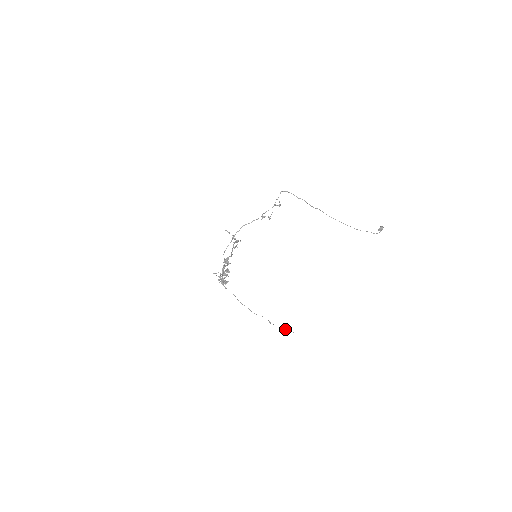
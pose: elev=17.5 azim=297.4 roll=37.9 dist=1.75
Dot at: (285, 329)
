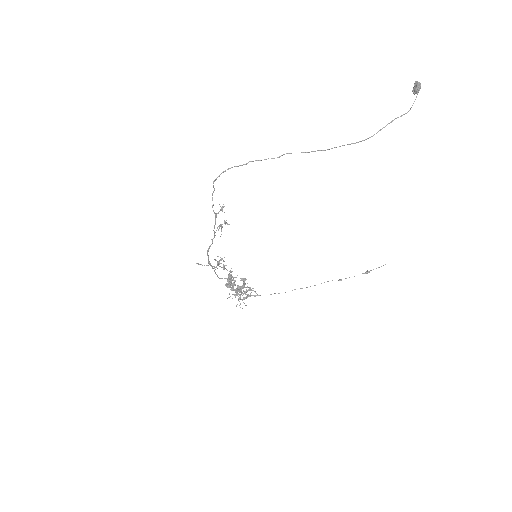
Dot at: (366, 272)
